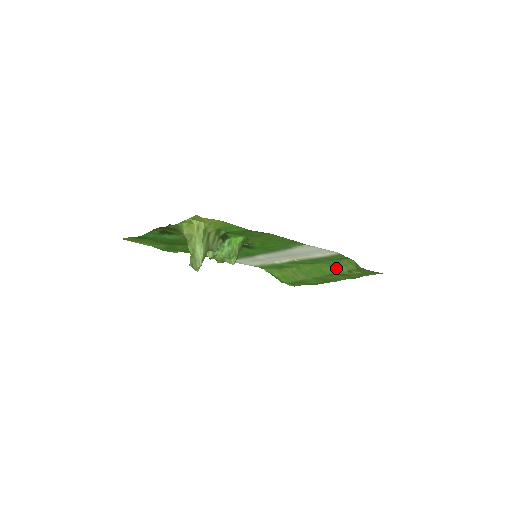
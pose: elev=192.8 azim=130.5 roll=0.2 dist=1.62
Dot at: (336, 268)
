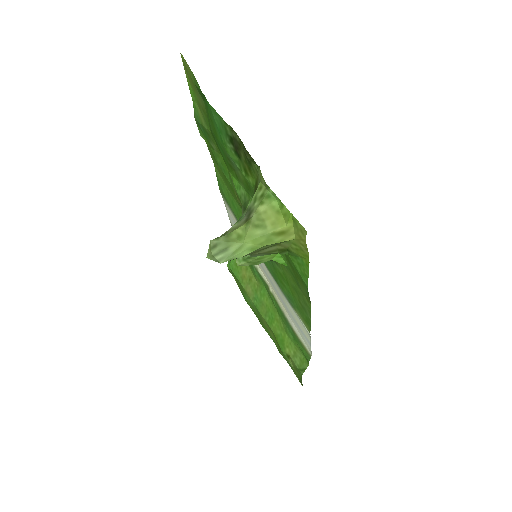
Dot at: (285, 340)
